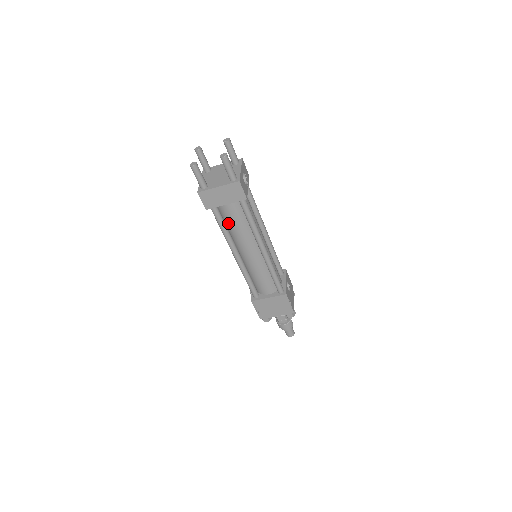
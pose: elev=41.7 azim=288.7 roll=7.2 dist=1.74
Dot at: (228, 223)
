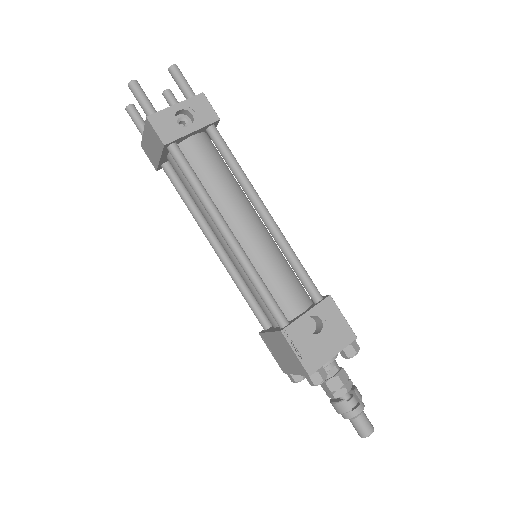
Dot at: occluded
